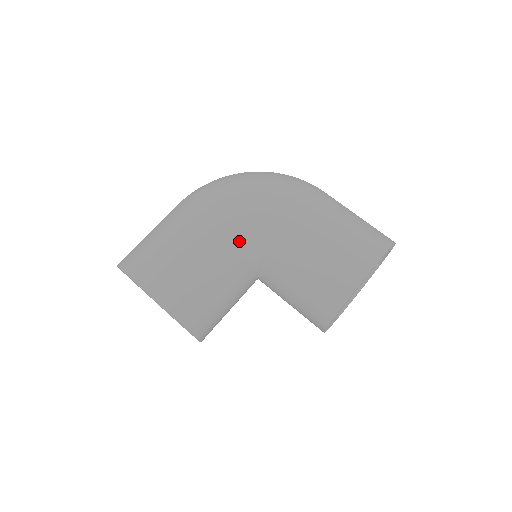
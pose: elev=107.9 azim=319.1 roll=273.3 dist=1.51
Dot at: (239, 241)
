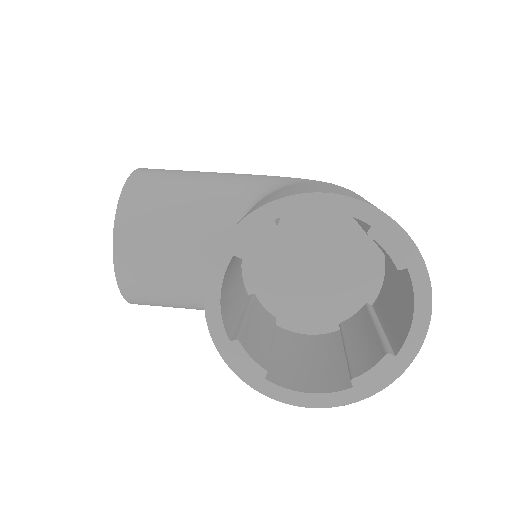
Dot at: (246, 189)
